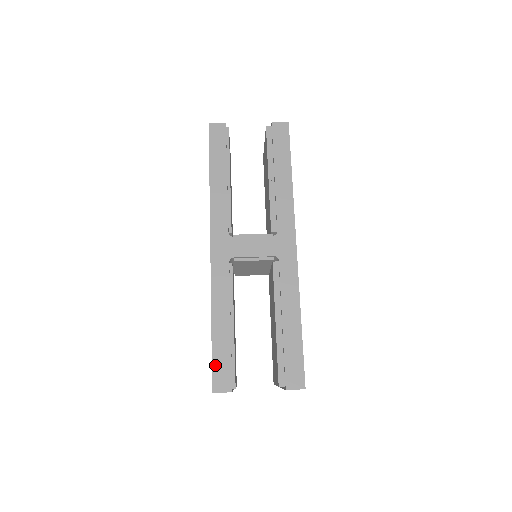
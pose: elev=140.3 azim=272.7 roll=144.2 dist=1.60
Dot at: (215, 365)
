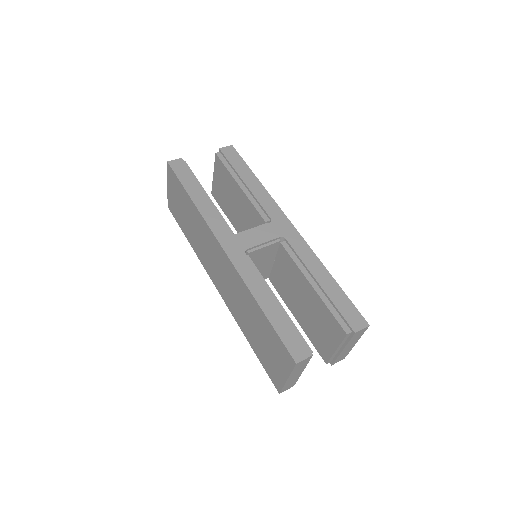
Dot at: (284, 339)
